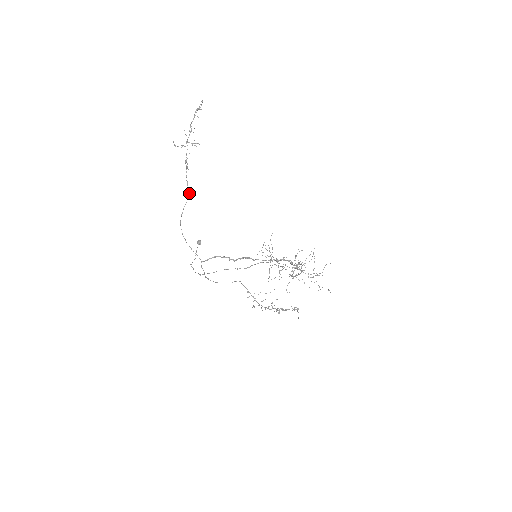
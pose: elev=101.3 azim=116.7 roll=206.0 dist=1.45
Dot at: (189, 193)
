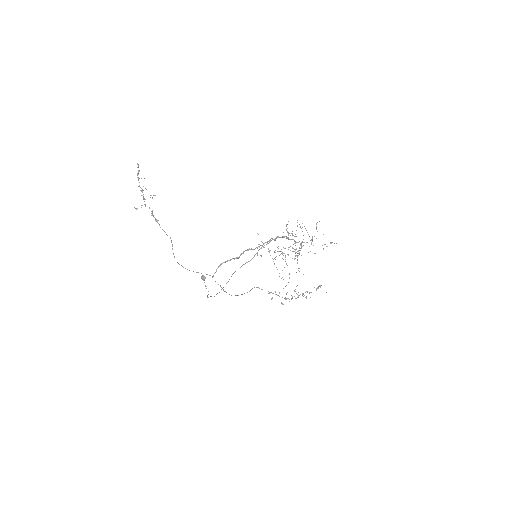
Dot at: (170, 237)
